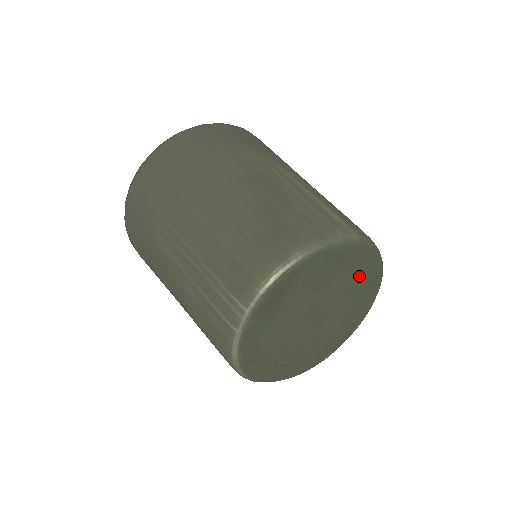
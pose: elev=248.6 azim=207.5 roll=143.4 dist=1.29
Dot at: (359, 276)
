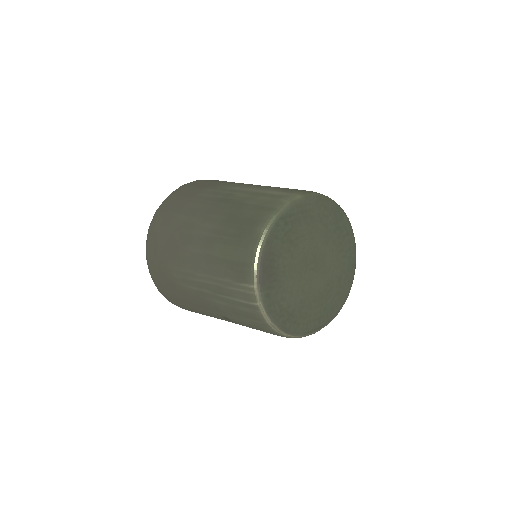
Dot at: (323, 221)
